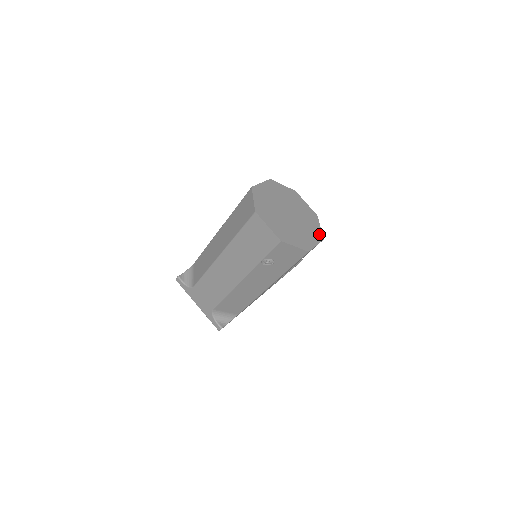
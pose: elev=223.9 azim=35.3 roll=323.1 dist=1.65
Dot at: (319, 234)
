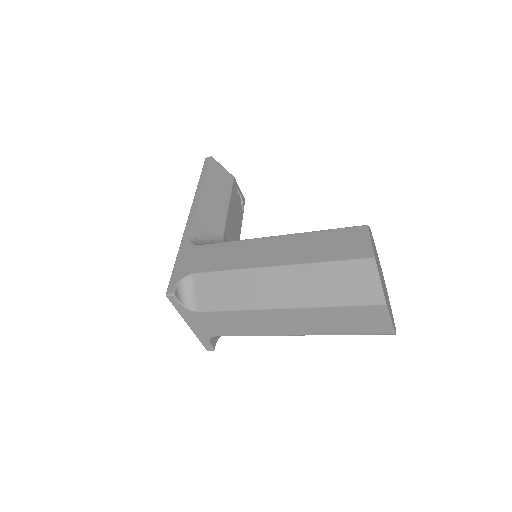
Dot at: occluded
